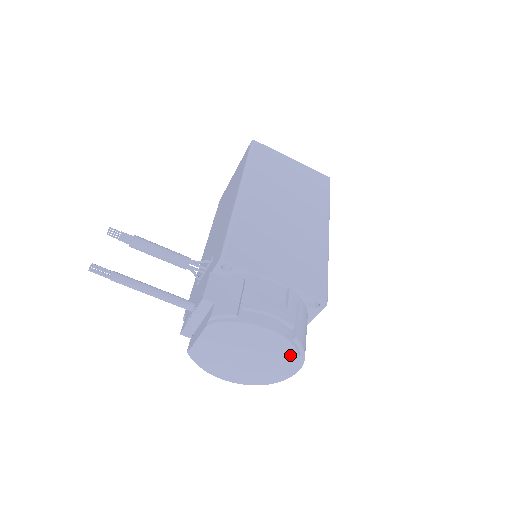
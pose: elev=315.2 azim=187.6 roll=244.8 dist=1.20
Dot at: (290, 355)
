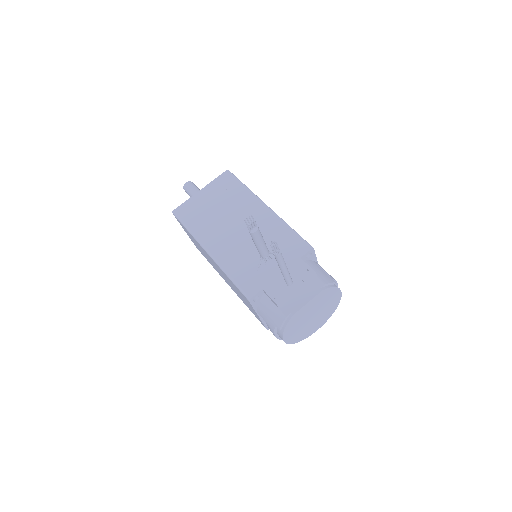
Dot at: (331, 313)
